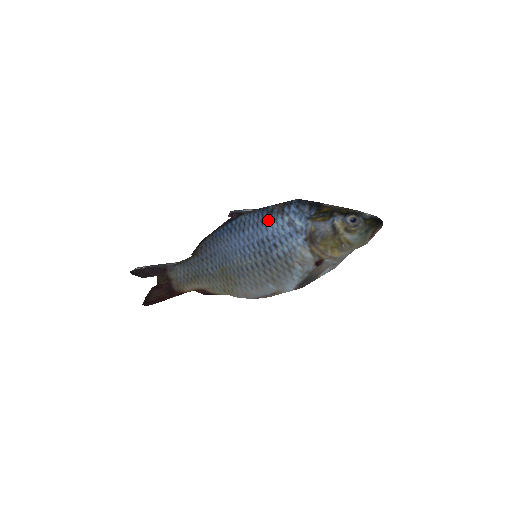
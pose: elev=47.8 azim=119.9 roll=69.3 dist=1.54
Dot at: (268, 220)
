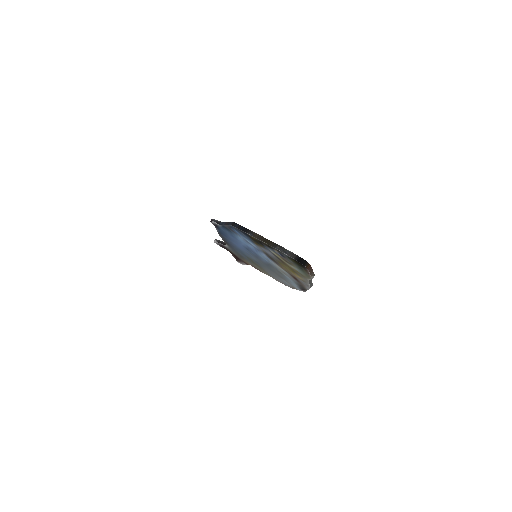
Dot at: (233, 234)
